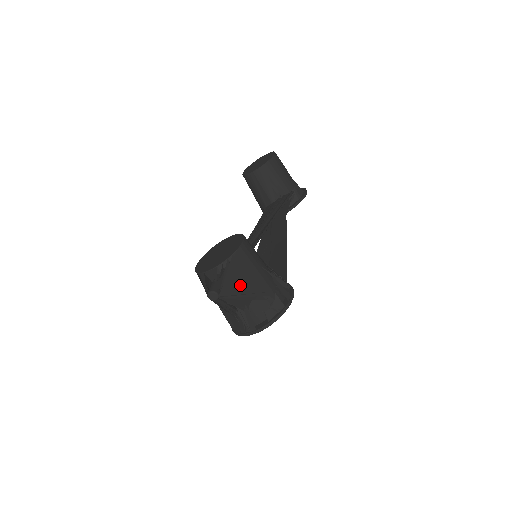
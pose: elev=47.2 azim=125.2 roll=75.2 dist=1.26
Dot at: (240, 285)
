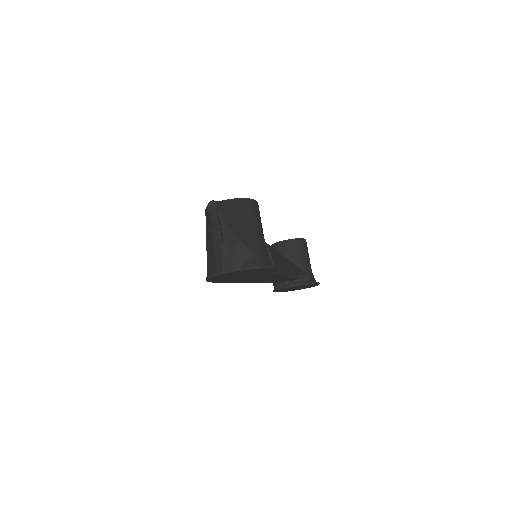
Dot at: (237, 219)
